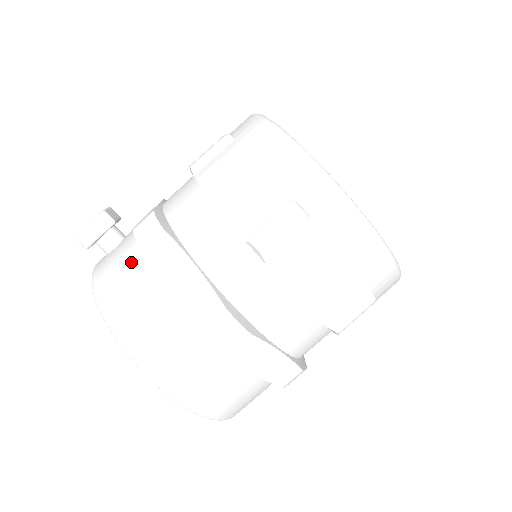
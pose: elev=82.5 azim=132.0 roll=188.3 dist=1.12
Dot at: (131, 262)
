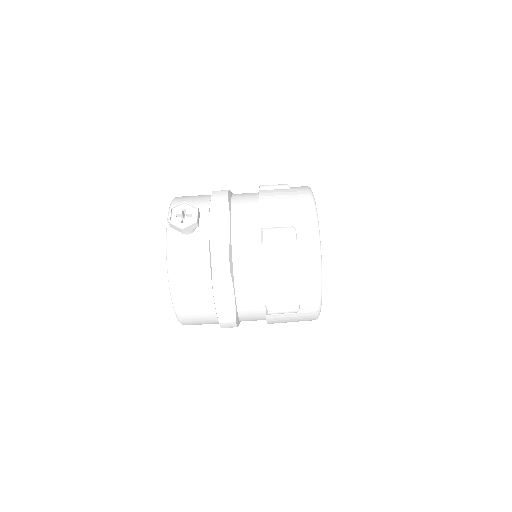
Dot at: (200, 268)
